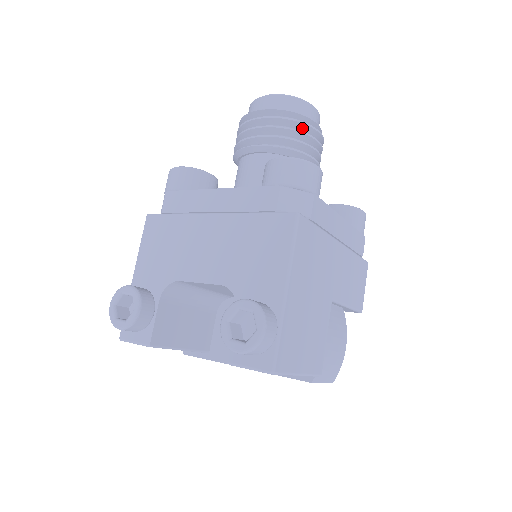
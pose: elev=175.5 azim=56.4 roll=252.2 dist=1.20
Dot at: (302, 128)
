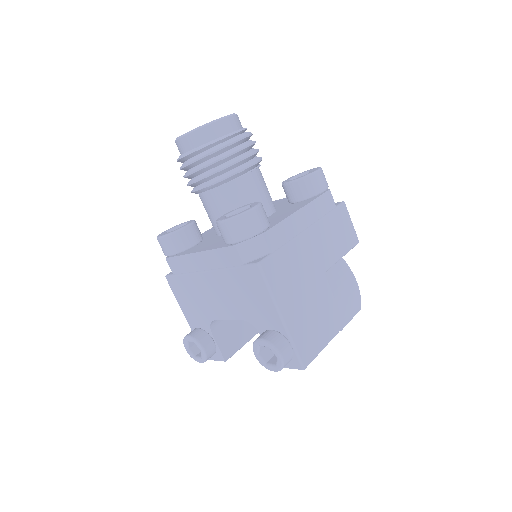
Dot at: (225, 150)
